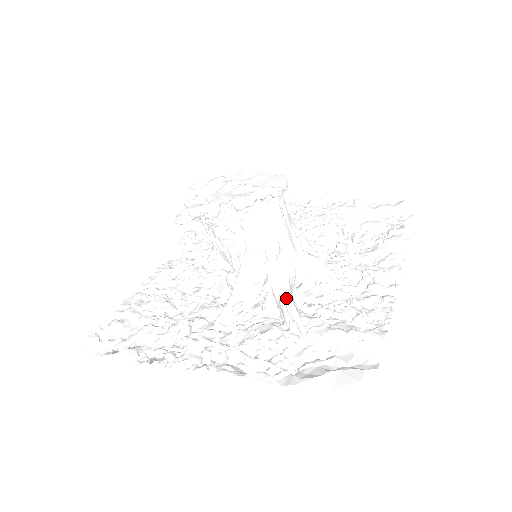
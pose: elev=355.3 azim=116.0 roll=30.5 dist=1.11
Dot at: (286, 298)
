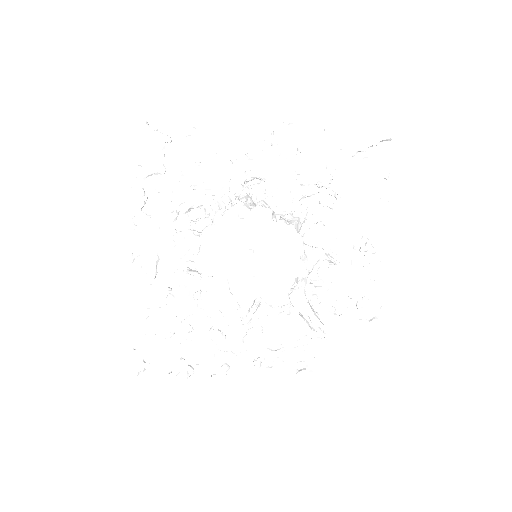
Dot at: (308, 313)
